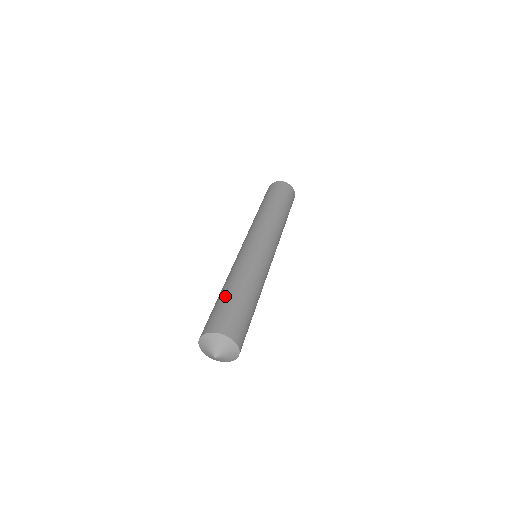
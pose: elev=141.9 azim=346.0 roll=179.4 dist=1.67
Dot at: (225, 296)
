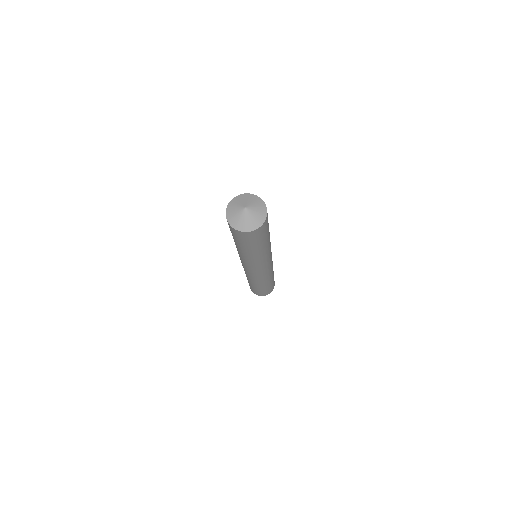
Dot at: occluded
